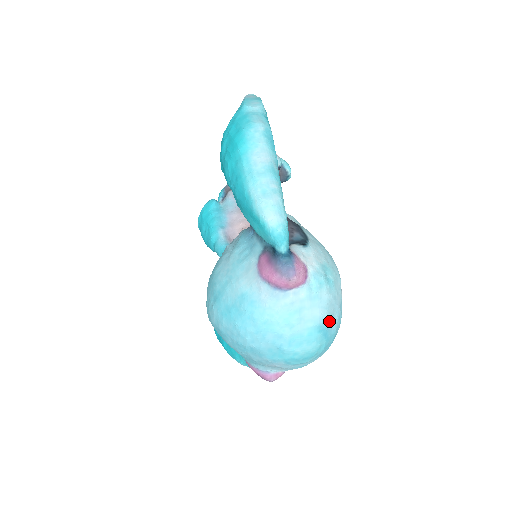
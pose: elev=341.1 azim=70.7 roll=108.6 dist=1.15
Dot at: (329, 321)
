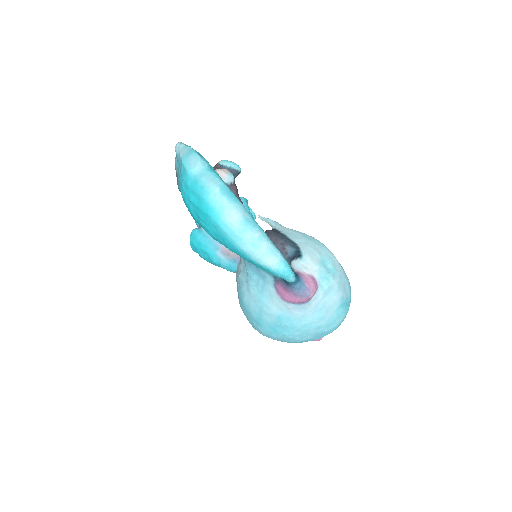
Dot at: (345, 295)
